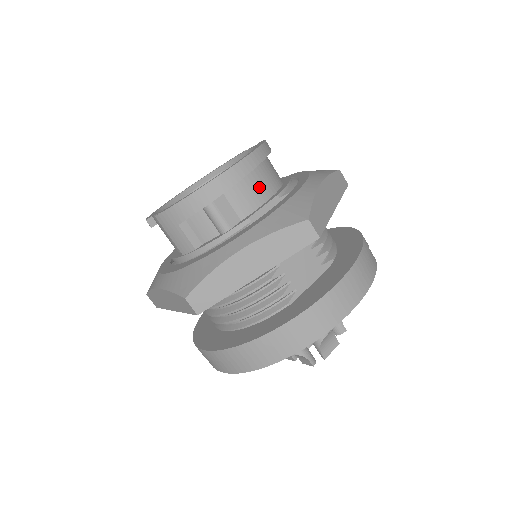
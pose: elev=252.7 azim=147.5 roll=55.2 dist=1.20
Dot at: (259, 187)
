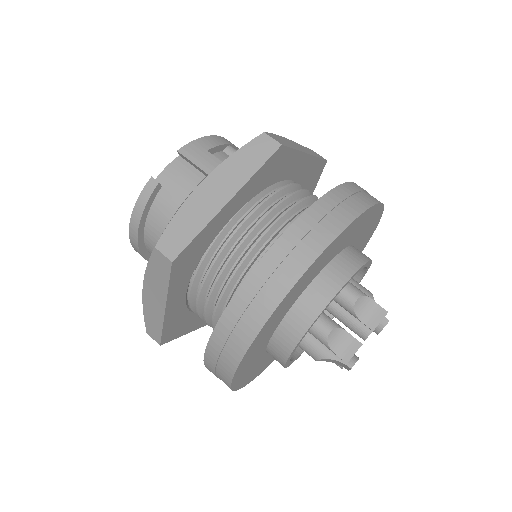
Dot at: occluded
